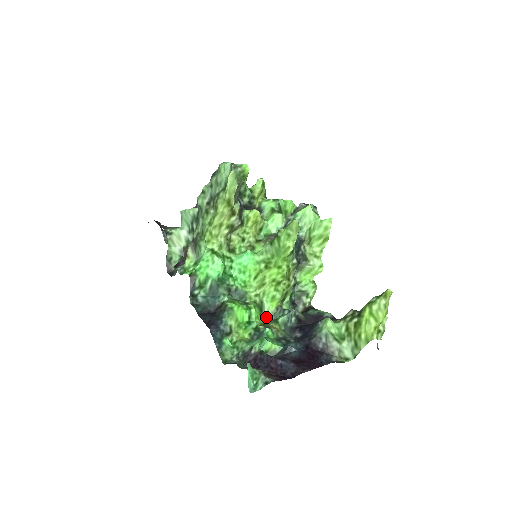
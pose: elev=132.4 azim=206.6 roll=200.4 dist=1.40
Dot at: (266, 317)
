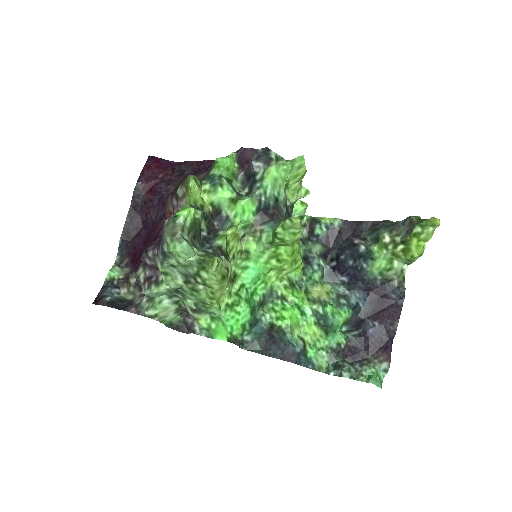
Dot at: (299, 283)
